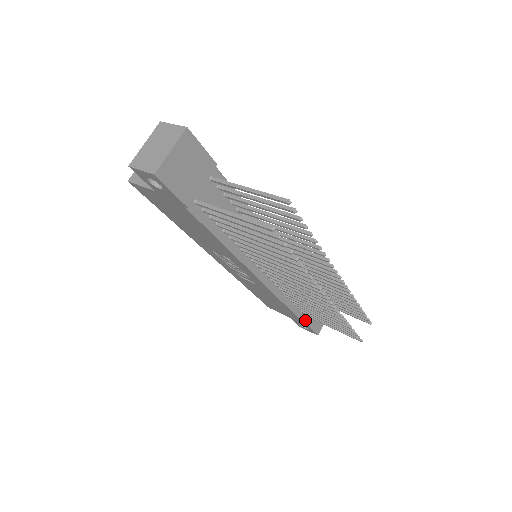
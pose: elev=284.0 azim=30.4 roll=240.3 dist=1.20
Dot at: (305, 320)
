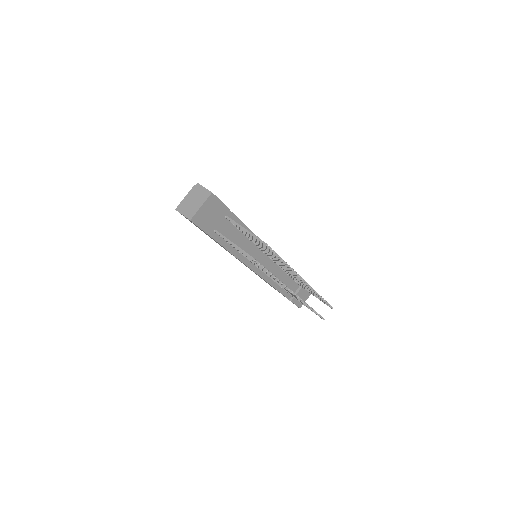
Dot at: (290, 298)
